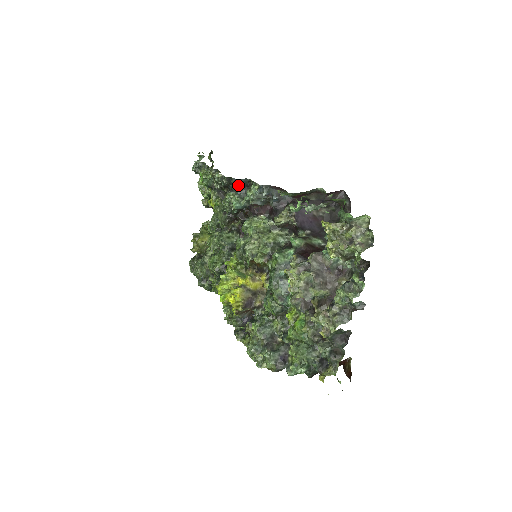
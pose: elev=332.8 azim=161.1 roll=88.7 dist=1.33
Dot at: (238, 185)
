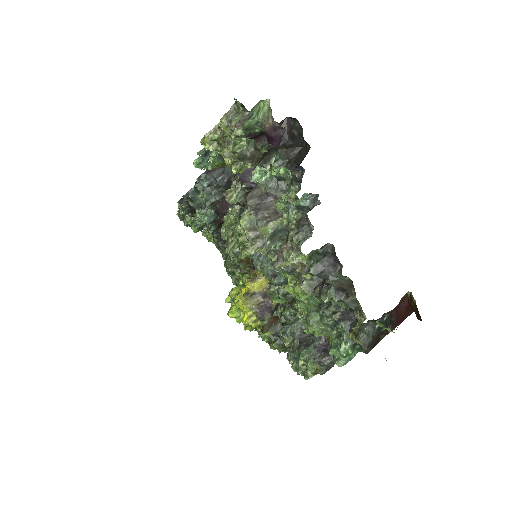
Dot at: (193, 199)
